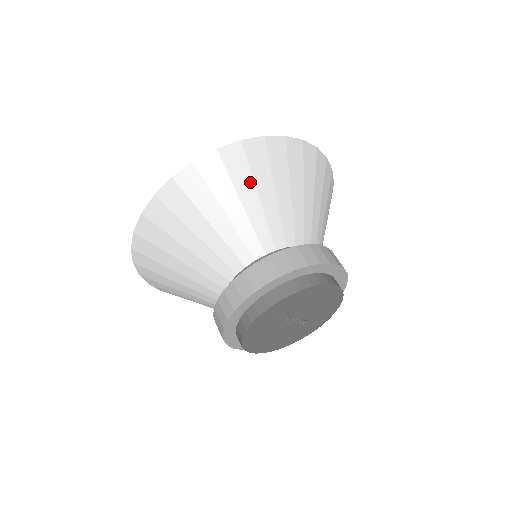
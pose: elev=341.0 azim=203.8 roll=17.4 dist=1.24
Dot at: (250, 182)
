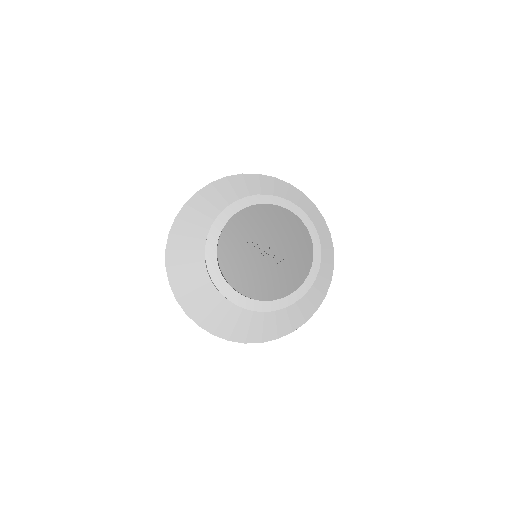
Dot at: (230, 189)
